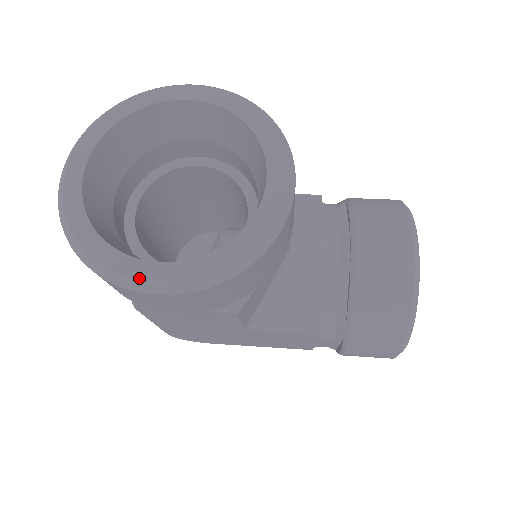
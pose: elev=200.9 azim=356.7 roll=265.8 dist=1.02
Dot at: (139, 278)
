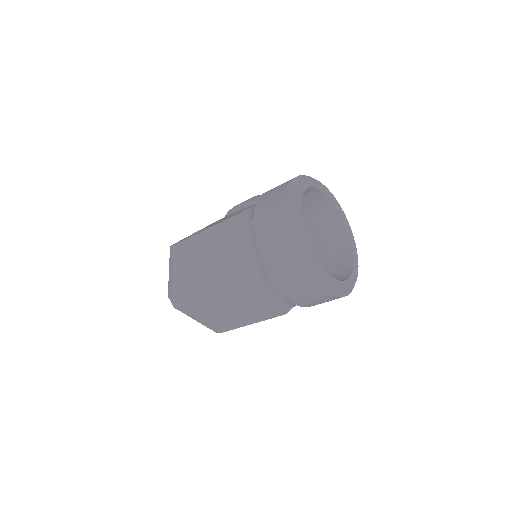
Dot at: (351, 288)
